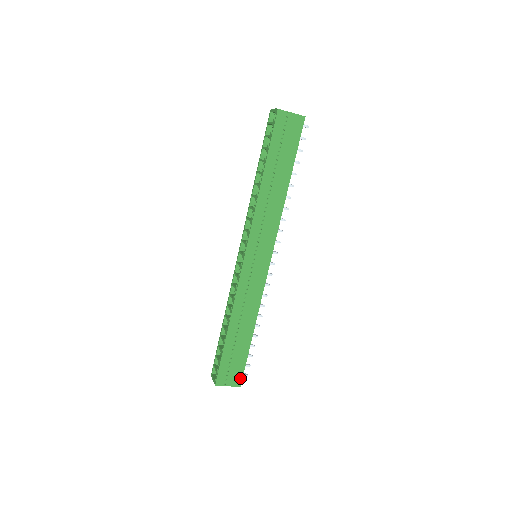
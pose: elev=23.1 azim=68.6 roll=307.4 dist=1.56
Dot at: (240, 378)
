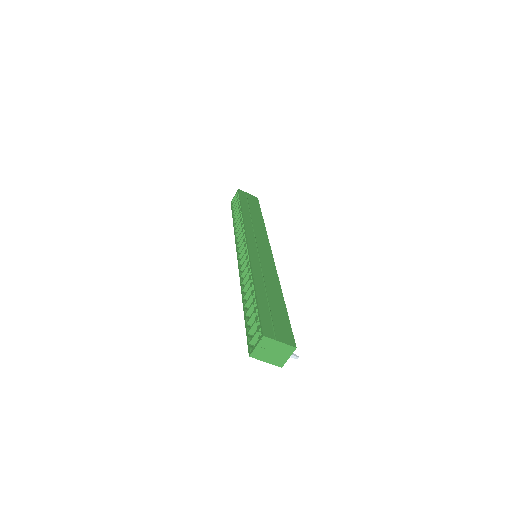
Dot at: (291, 338)
